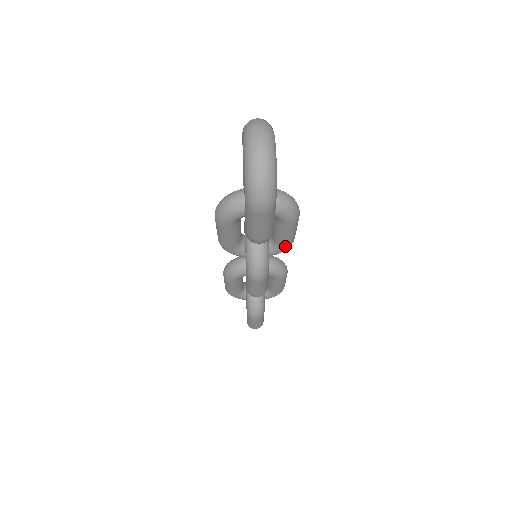
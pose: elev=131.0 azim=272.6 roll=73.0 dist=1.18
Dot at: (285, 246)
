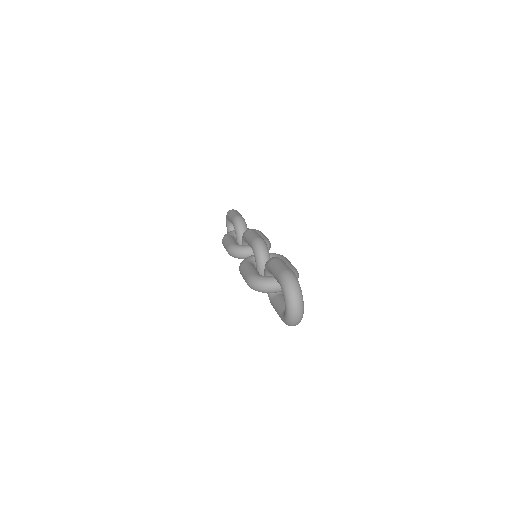
Dot at: occluded
